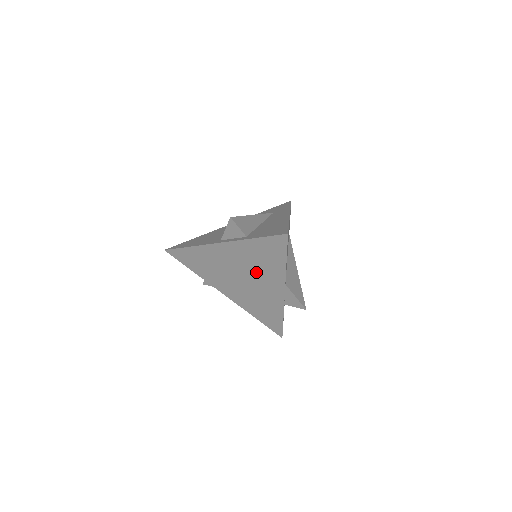
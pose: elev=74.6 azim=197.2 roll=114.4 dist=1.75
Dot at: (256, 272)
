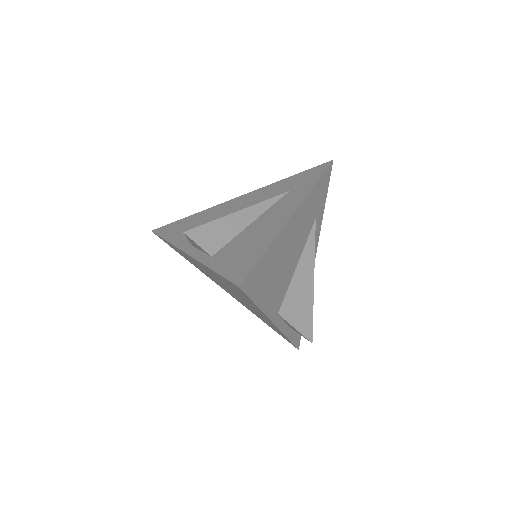
Dot at: occluded
